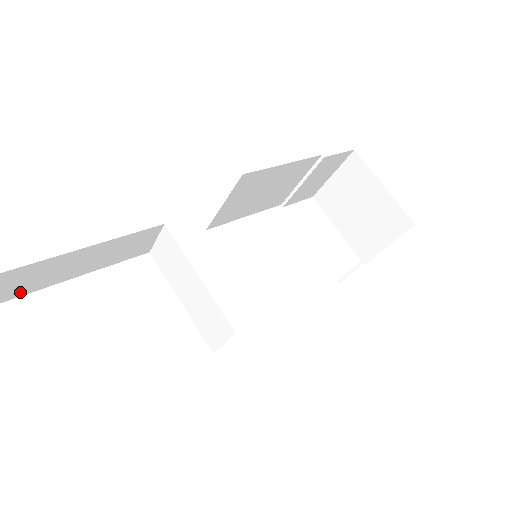
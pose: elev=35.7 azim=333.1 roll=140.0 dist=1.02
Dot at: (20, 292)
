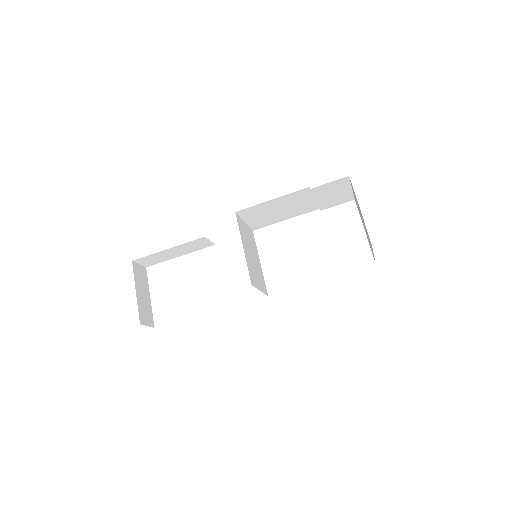
Dot at: (154, 263)
